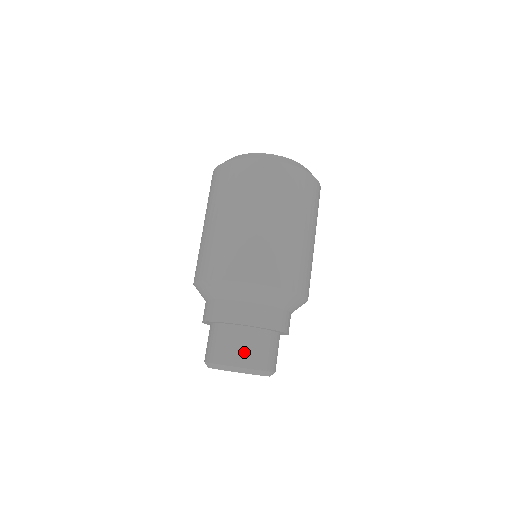
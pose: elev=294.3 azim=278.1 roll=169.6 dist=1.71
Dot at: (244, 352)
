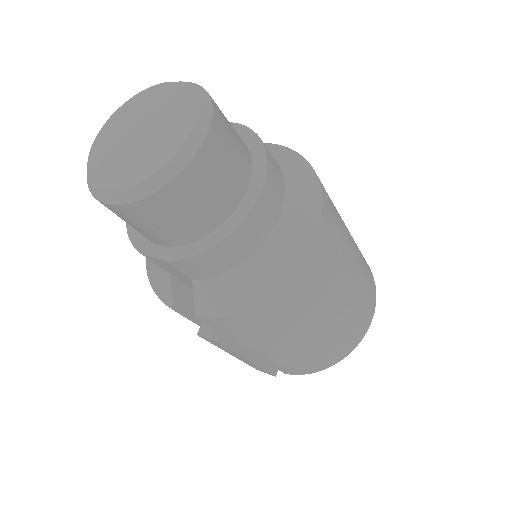
Dot at: occluded
